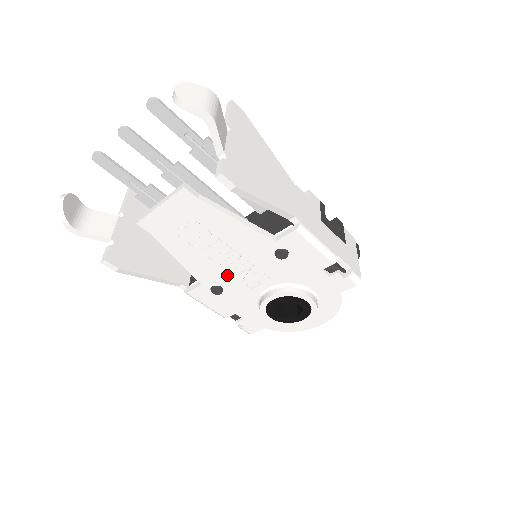
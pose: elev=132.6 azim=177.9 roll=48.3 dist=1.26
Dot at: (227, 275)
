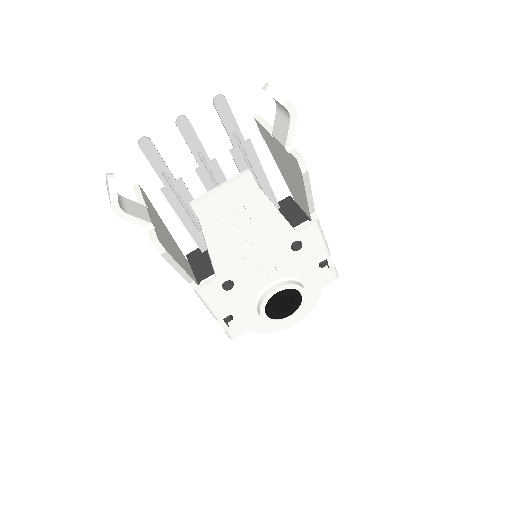
Dot at: (244, 268)
